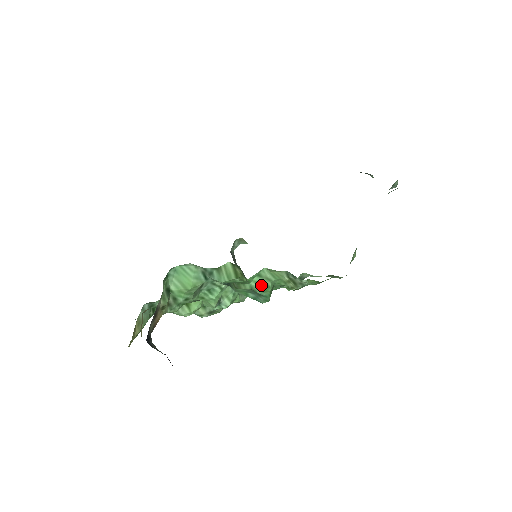
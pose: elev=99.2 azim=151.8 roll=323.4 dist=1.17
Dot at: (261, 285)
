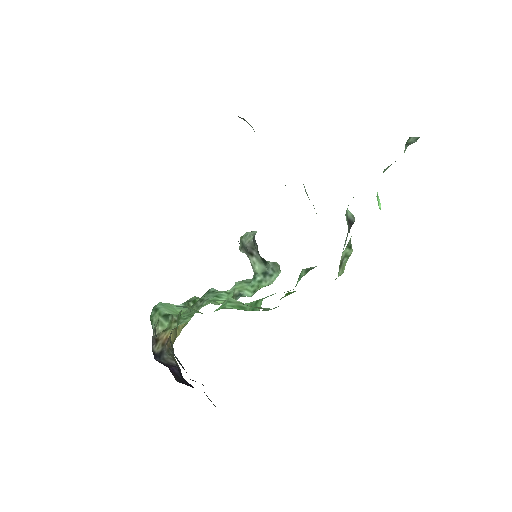
Dot at: (237, 307)
